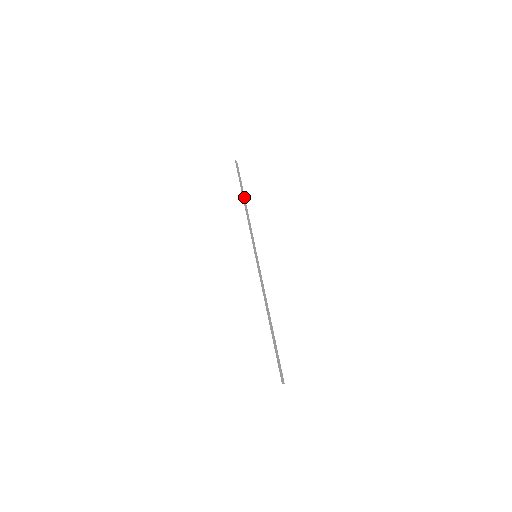
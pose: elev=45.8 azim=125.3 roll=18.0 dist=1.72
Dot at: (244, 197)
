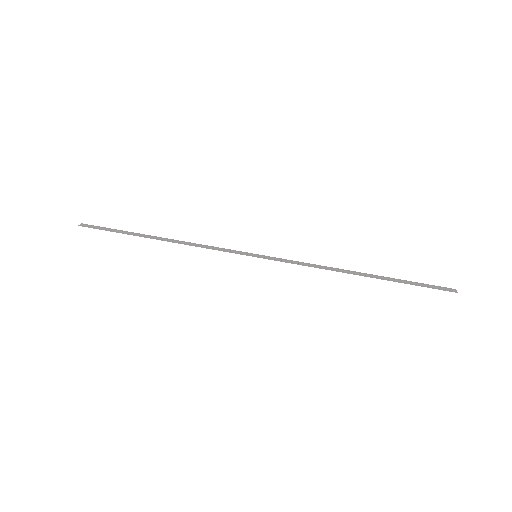
Dot at: (149, 236)
